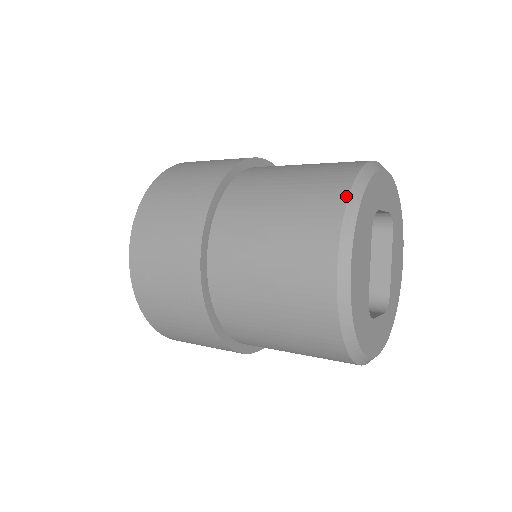
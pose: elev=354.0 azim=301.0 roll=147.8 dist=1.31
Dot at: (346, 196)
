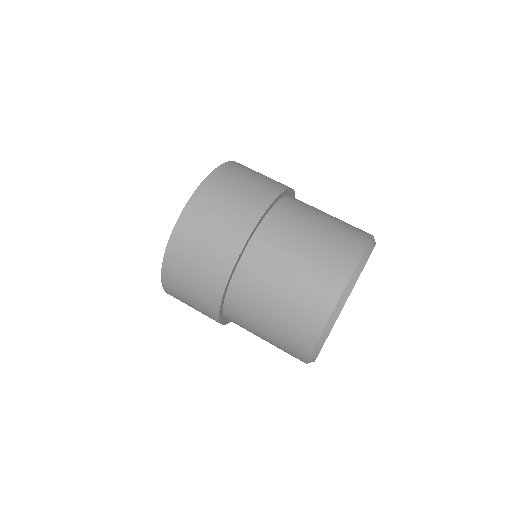
Dot at: (312, 348)
